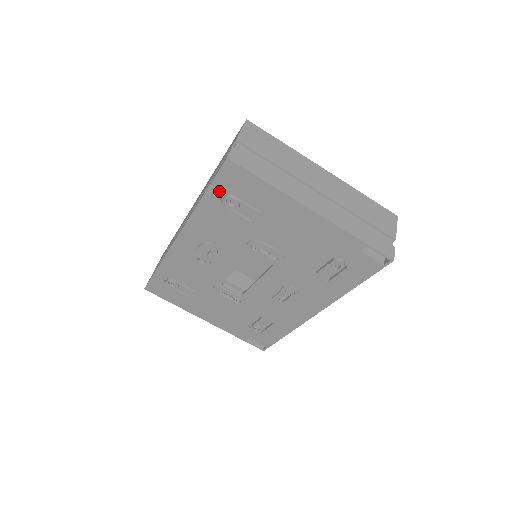
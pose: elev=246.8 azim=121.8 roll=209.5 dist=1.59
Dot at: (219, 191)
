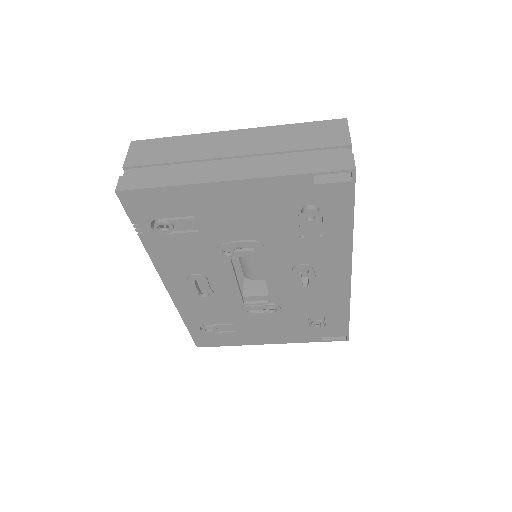
Dot at: (144, 224)
